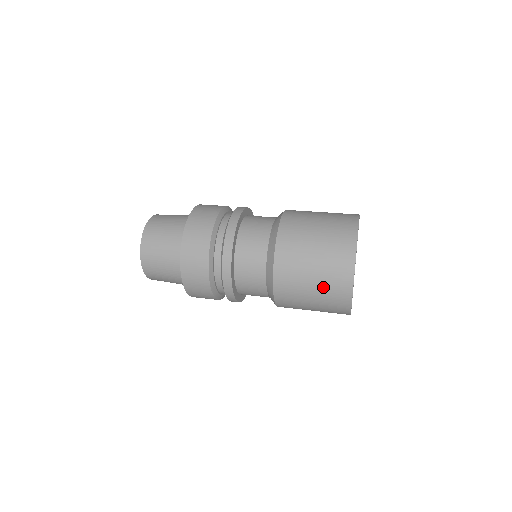
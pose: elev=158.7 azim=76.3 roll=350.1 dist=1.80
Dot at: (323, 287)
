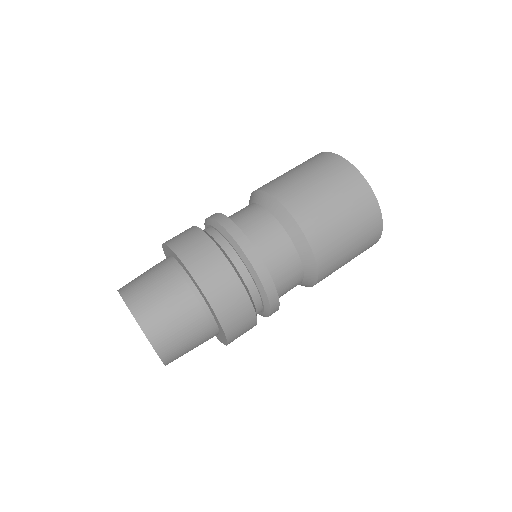
Dot at: (360, 244)
